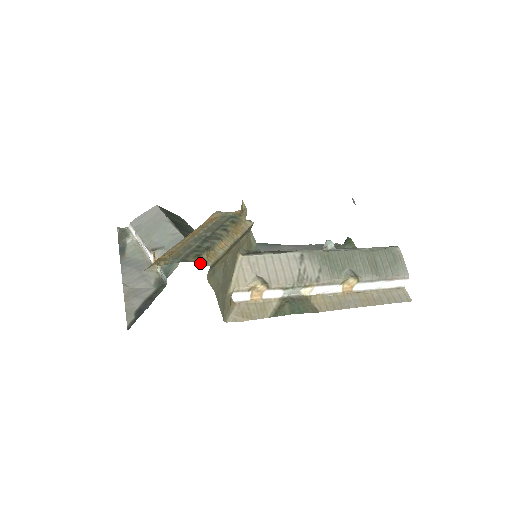
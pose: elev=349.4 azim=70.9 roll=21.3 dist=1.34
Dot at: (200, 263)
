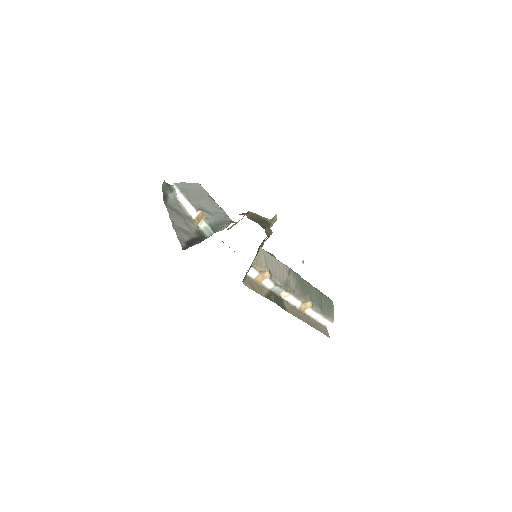
Dot at: (265, 232)
